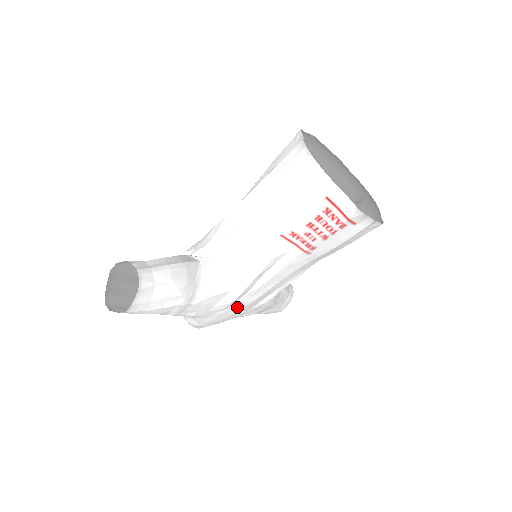
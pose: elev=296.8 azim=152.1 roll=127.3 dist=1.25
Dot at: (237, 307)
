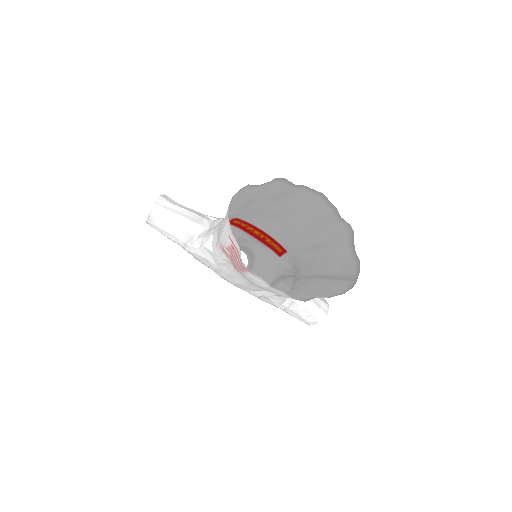
Dot at: (226, 278)
